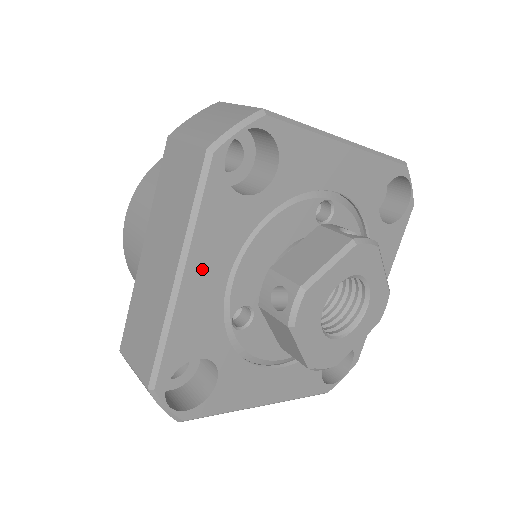
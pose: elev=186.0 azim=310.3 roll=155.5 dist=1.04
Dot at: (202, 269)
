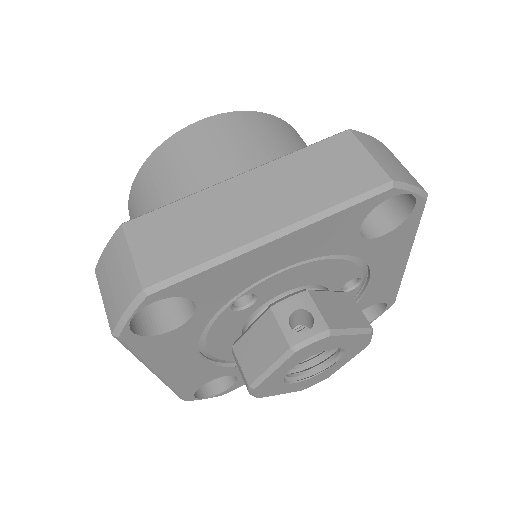
Dot at: (287, 247)
